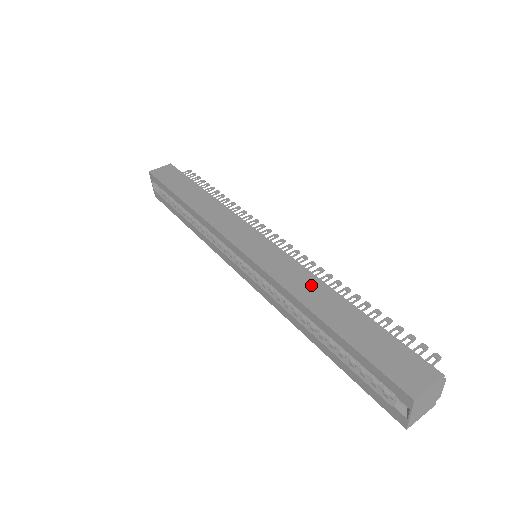
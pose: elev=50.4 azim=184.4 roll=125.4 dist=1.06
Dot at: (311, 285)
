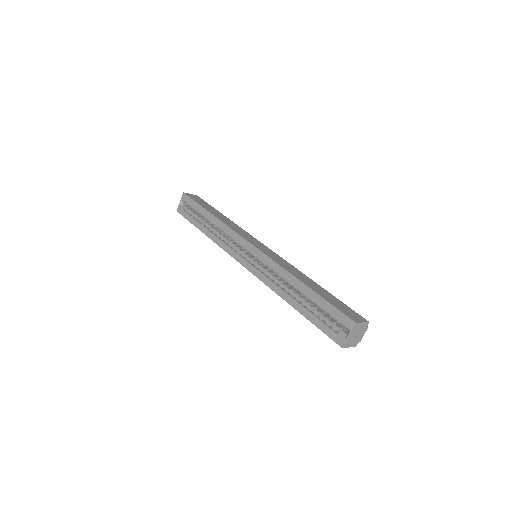
Dot at: (297, 272)
